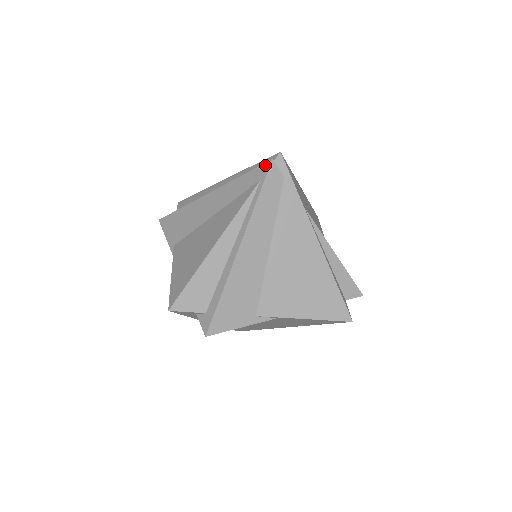
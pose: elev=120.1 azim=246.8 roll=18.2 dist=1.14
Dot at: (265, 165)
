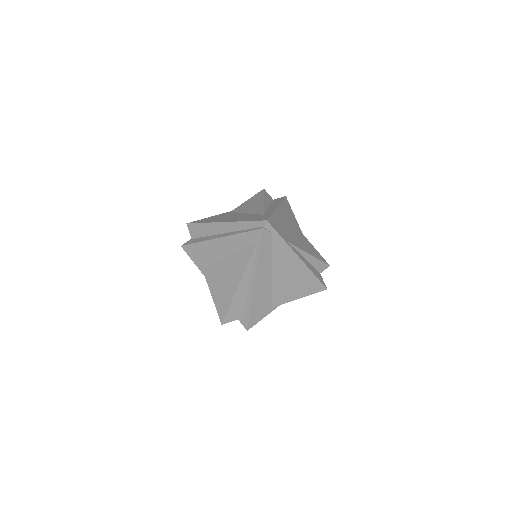
Dot at: (259, 231)
